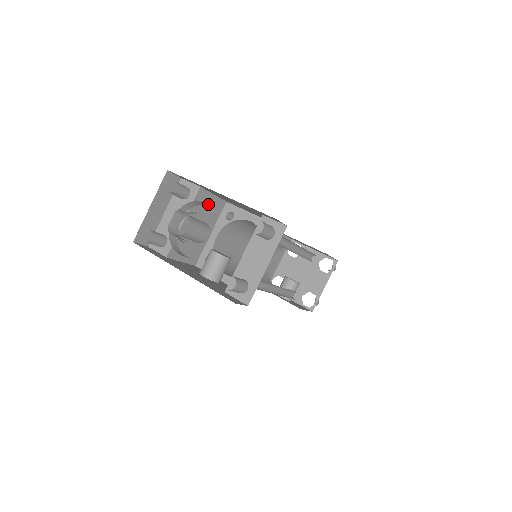
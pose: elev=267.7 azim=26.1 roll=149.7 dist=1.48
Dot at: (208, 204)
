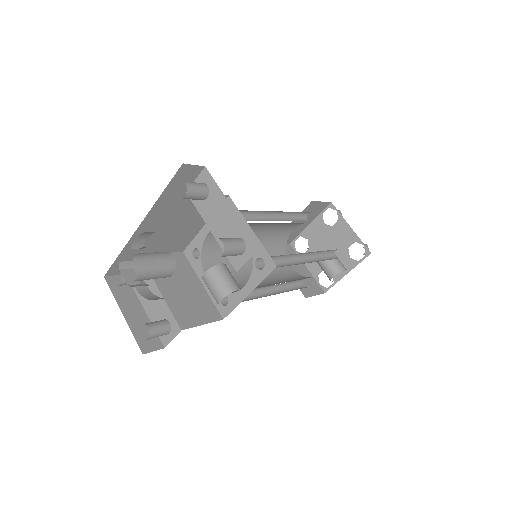
Dot at: occluded
